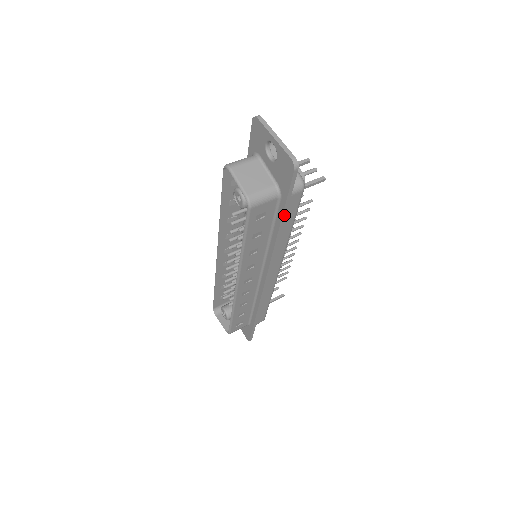
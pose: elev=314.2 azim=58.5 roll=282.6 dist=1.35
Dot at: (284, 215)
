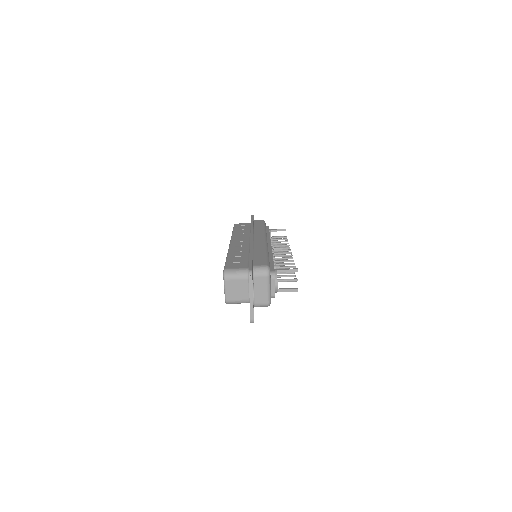
Dot at: occluded
